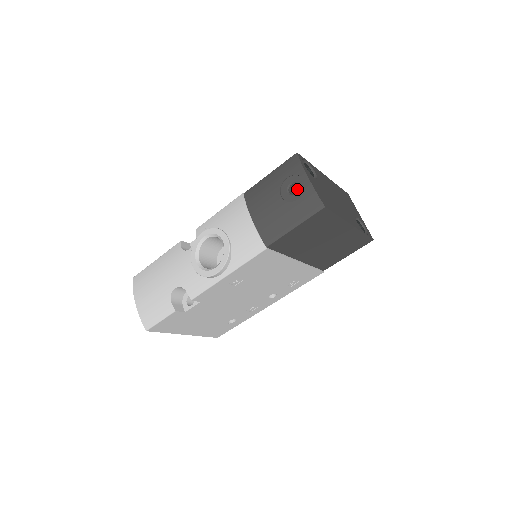
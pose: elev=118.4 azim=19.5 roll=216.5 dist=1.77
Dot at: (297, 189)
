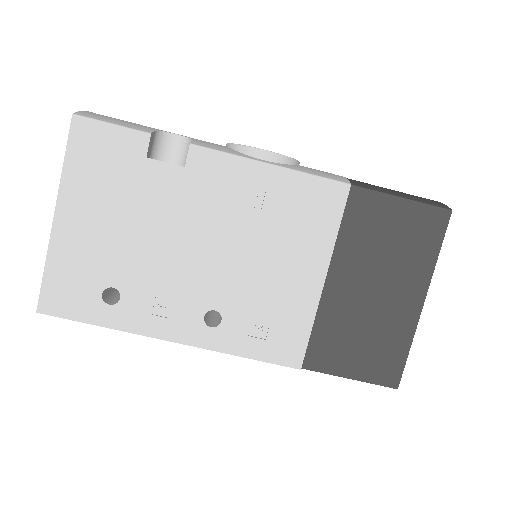
Dot at: occluded
